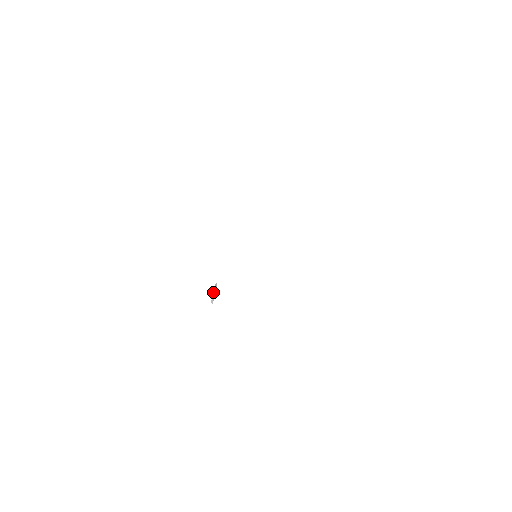
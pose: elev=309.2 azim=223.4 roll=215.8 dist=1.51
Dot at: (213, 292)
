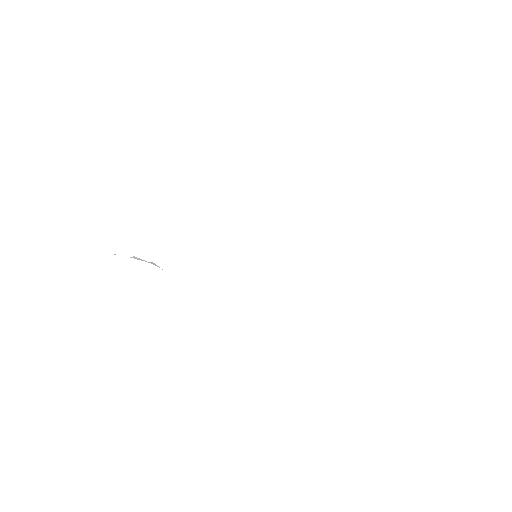
Dot at: occluded
